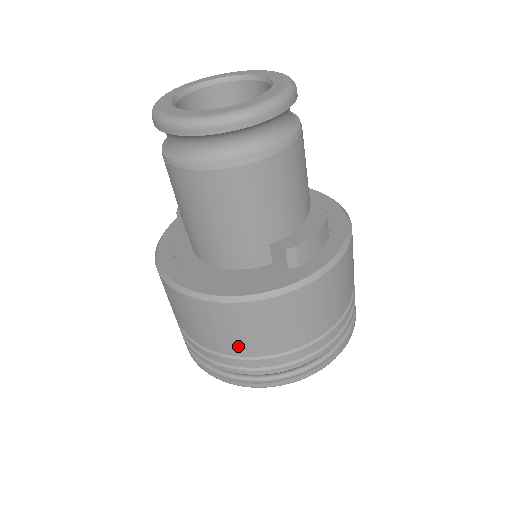
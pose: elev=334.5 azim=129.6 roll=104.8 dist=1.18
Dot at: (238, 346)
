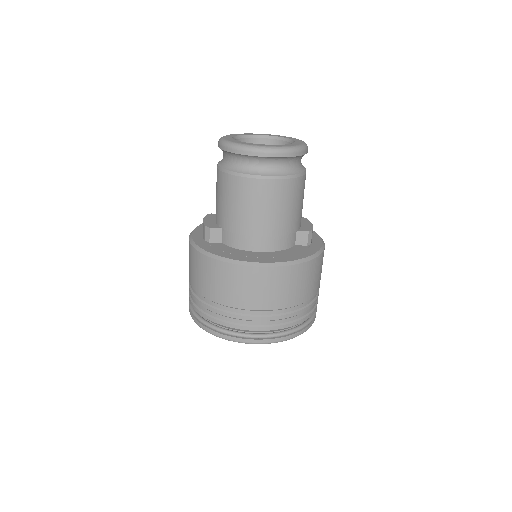
Dot at: (292, 301)
